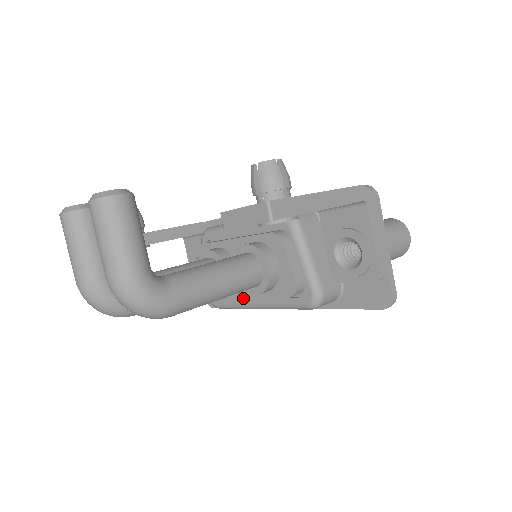
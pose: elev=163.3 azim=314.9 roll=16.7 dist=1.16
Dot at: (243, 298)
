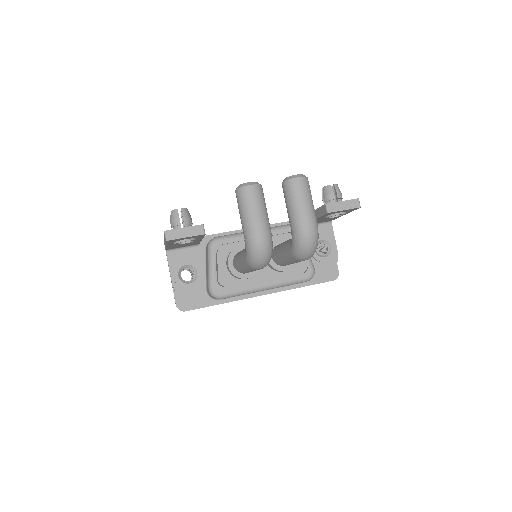
Dot at: (254, 283)
